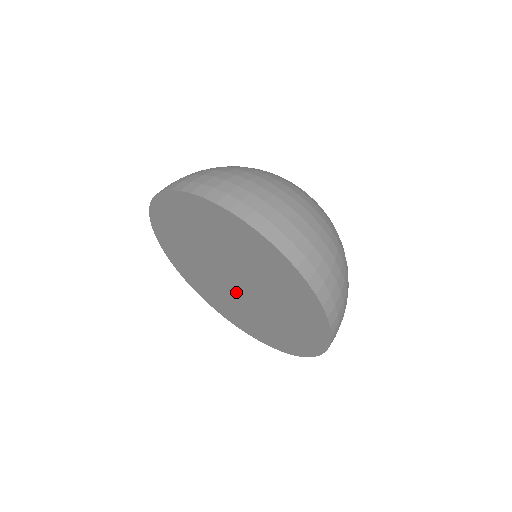
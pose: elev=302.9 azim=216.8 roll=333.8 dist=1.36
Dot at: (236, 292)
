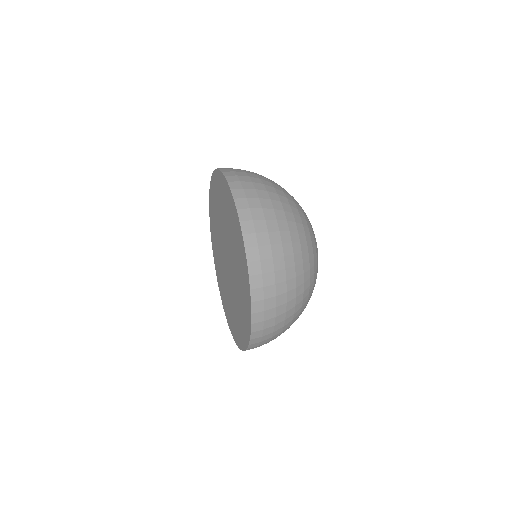
Dot at: (226, 269)
